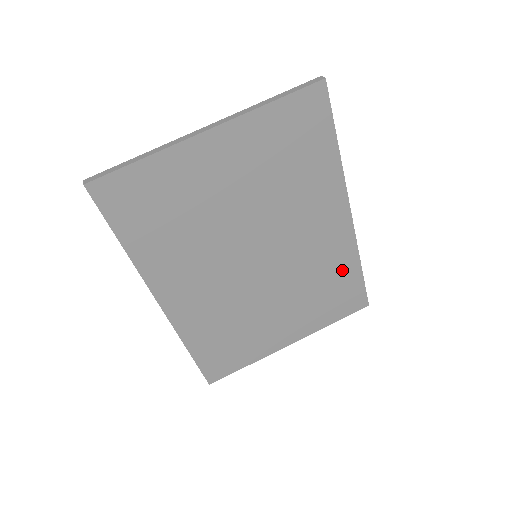
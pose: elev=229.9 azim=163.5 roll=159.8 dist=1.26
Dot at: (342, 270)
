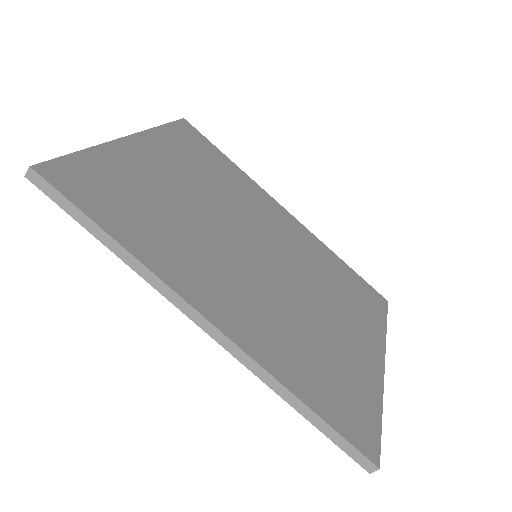
Dot at: (333, 264)
